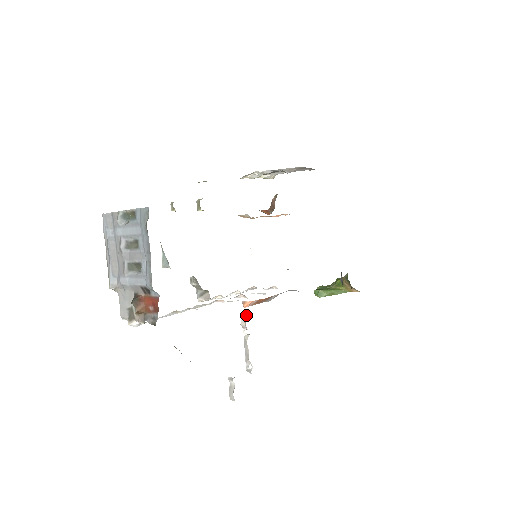
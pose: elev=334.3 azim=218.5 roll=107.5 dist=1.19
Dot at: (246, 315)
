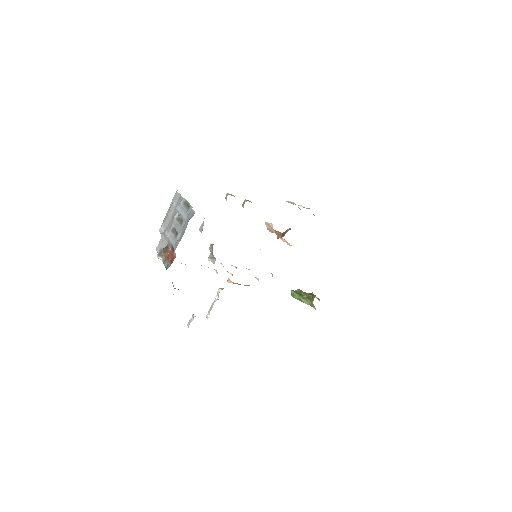
Dot at: occluded
